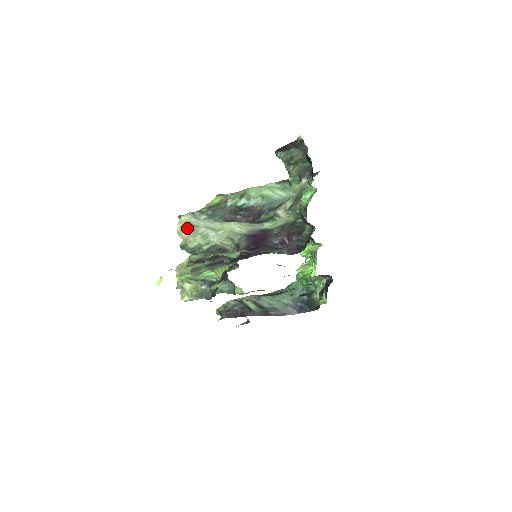
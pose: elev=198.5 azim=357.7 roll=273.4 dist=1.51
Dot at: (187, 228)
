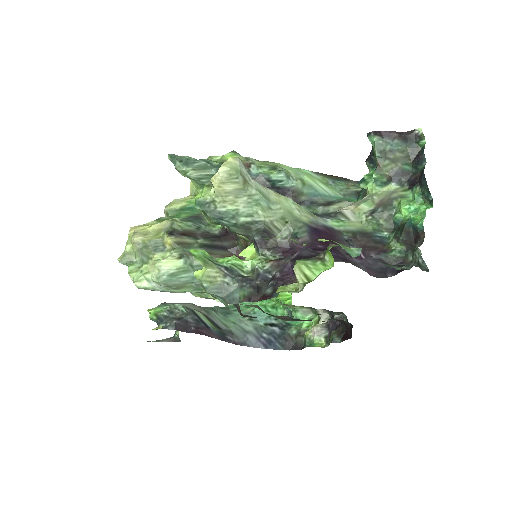
Dot at: (236, 178)
